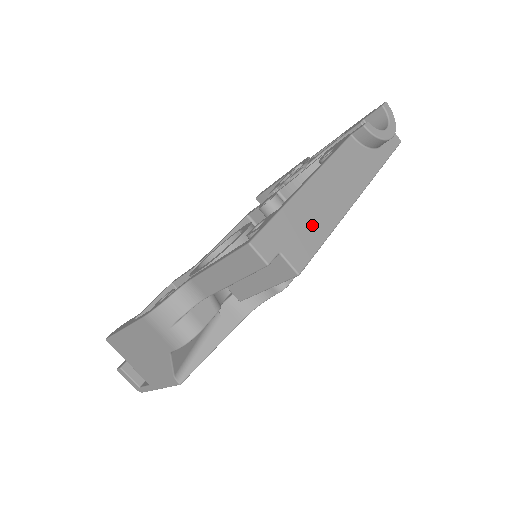
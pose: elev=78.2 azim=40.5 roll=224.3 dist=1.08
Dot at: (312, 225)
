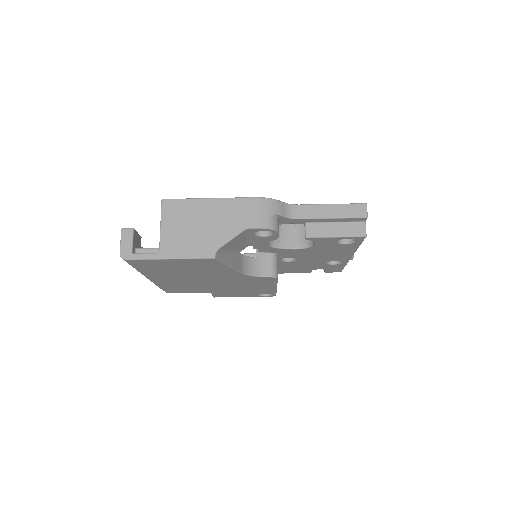
Dot at: occluded
